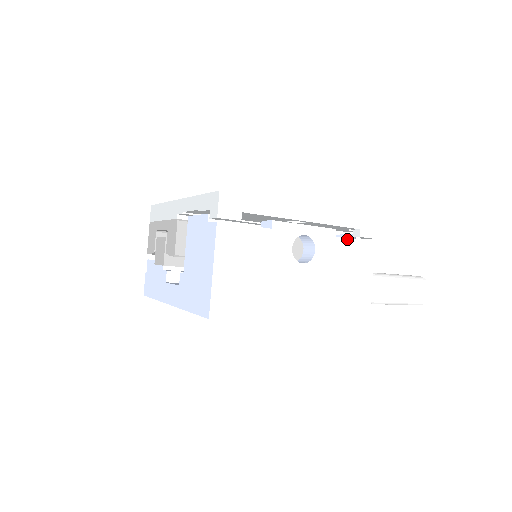
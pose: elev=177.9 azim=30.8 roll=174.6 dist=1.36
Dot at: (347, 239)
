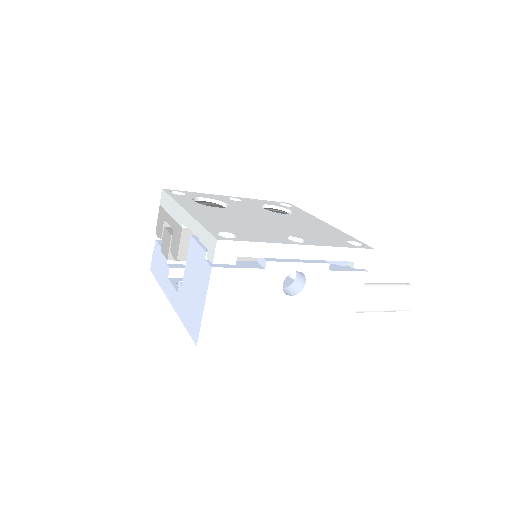
Dot at: (339, 271)
